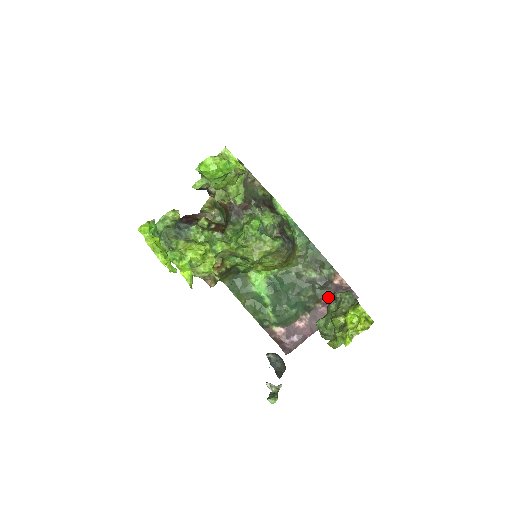
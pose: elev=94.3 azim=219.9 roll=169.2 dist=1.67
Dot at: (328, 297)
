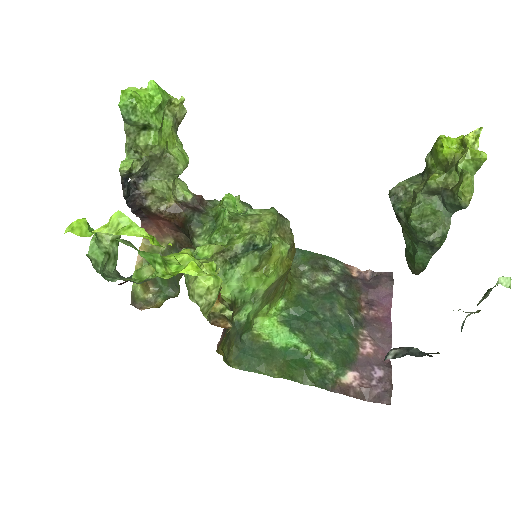
Dot at: (364, 296)
